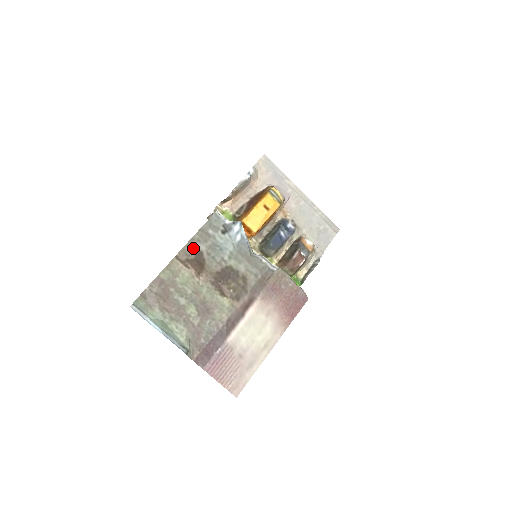
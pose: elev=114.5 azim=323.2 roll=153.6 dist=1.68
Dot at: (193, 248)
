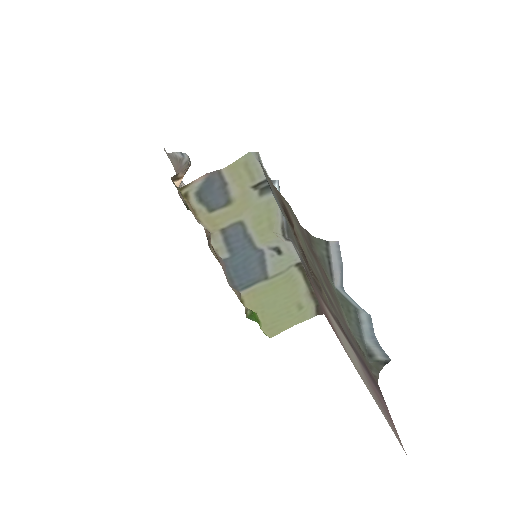
Dot at: (274, 190)
